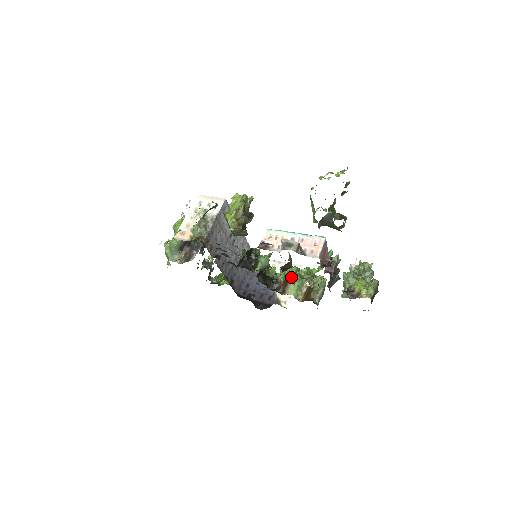
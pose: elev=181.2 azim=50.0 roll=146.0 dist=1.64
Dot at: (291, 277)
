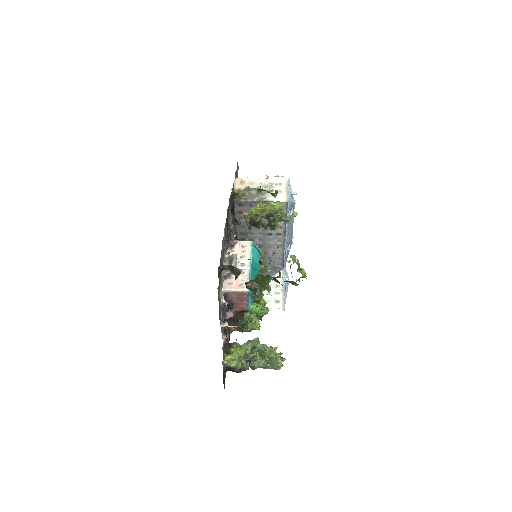
Dot at: occluded
